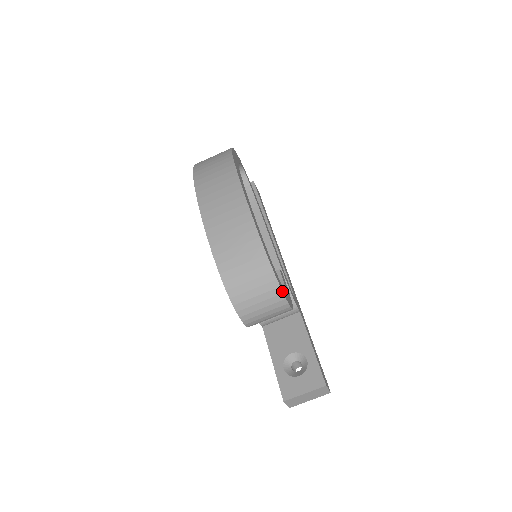
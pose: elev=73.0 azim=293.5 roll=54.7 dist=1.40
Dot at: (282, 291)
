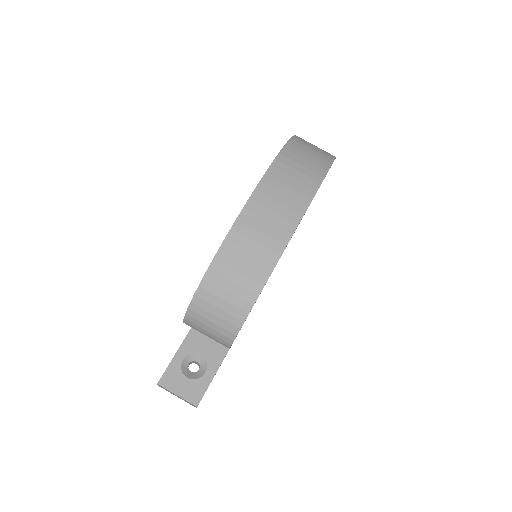
Dot at: occluded
